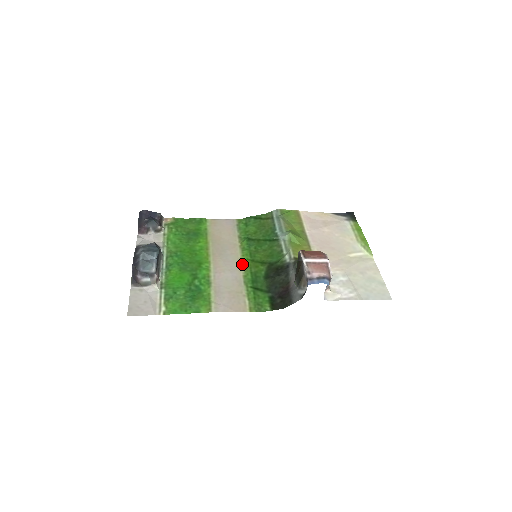
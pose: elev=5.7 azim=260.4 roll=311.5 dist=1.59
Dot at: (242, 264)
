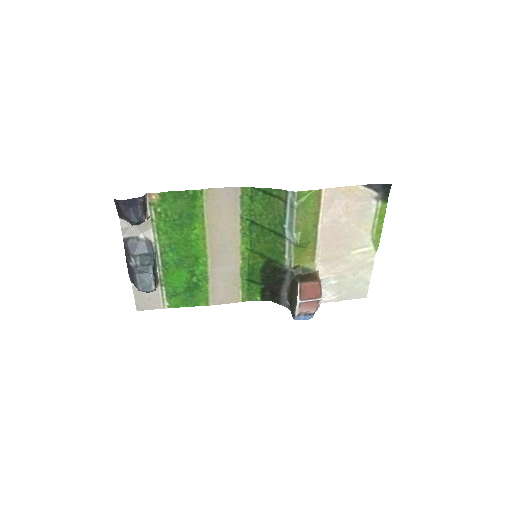
Dot at: (241, 254)
